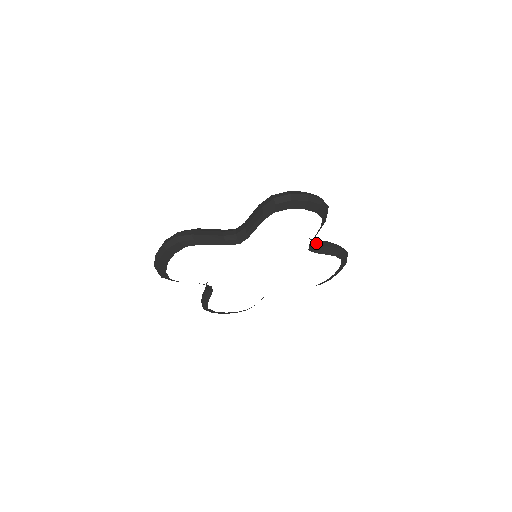
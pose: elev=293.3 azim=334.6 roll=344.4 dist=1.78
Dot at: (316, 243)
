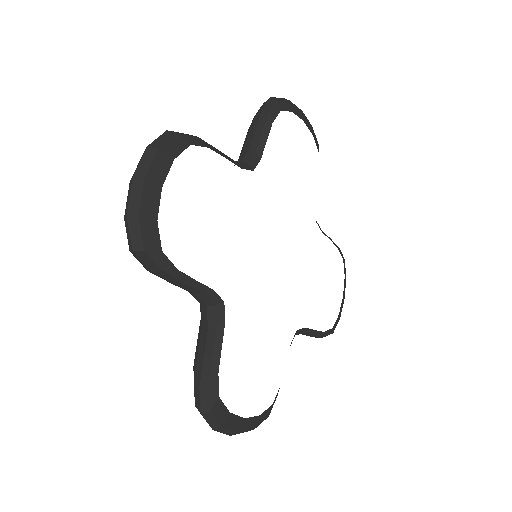
Dot at: occluded
